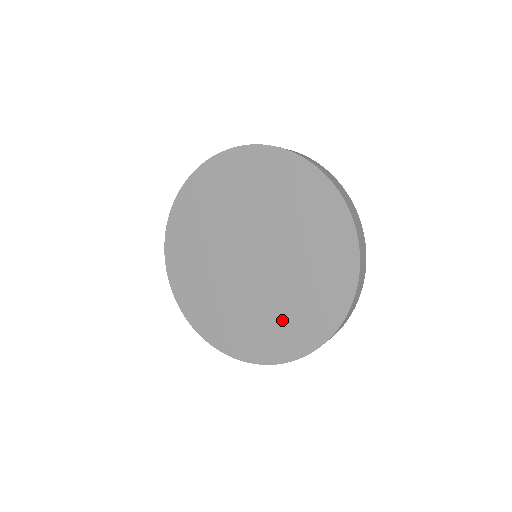
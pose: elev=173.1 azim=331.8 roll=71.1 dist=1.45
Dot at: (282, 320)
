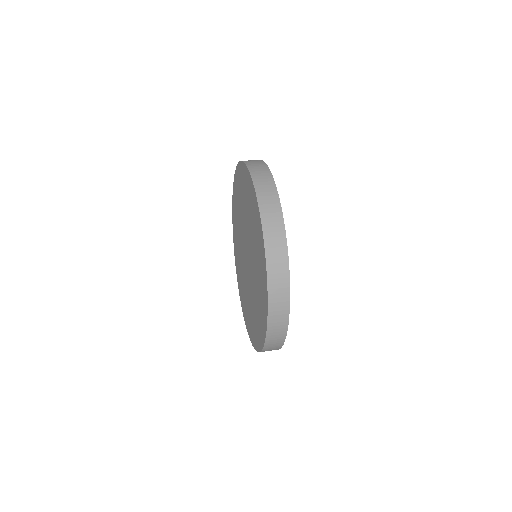
Dot at: (252, 316)
